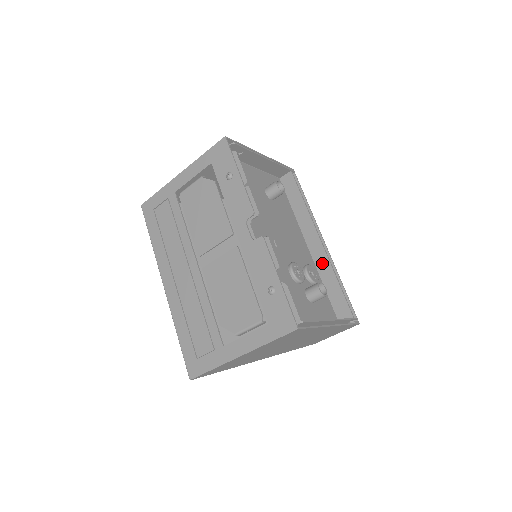
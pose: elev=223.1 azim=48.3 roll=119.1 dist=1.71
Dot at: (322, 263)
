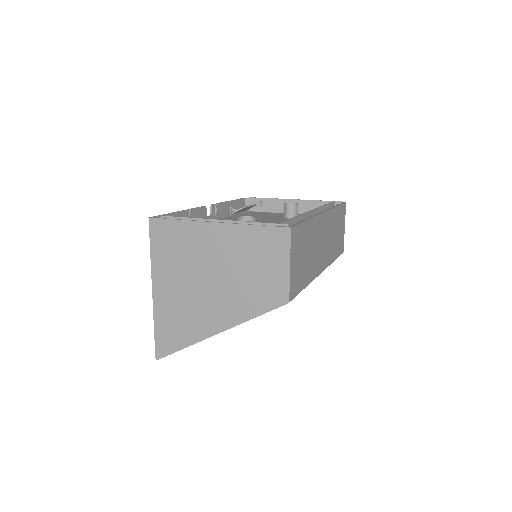
Dot at: occluded
